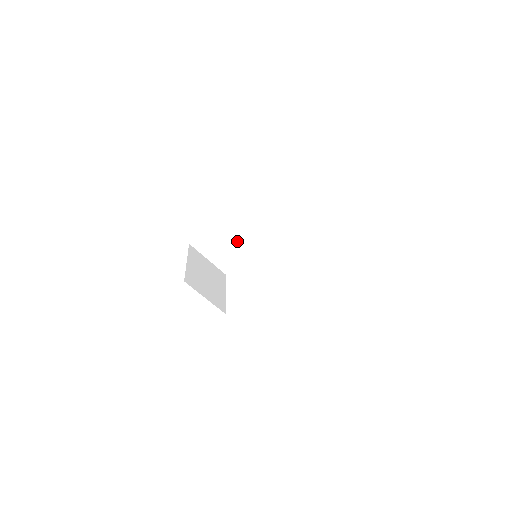
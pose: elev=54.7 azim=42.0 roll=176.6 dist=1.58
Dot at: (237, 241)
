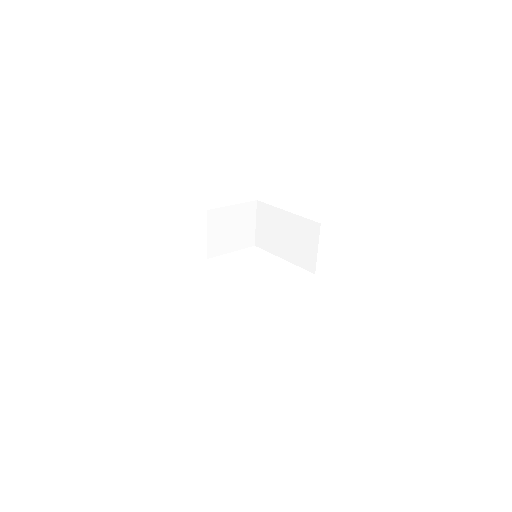
Dot at: (279, 237)
